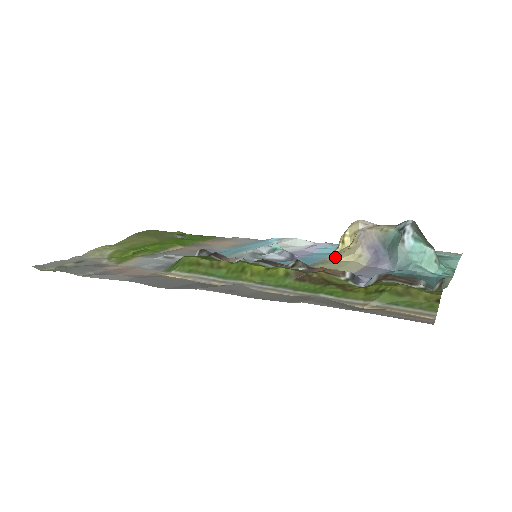
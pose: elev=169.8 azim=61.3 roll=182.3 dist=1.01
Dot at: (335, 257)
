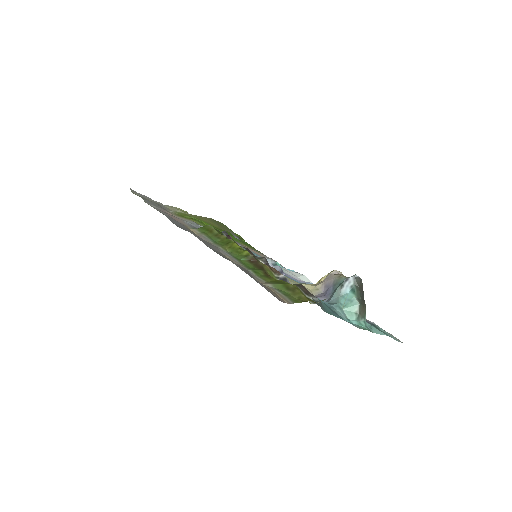
Dot at: (303, 283)
